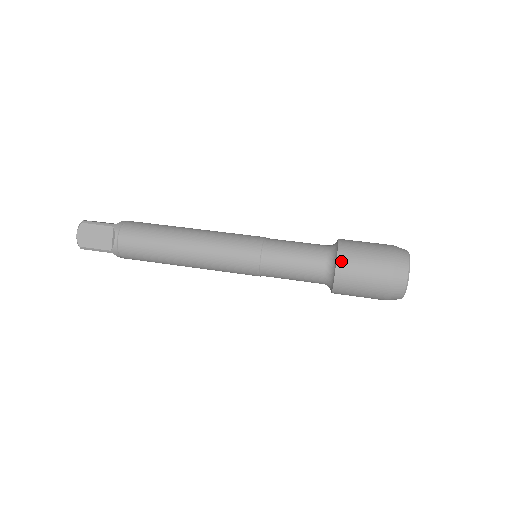
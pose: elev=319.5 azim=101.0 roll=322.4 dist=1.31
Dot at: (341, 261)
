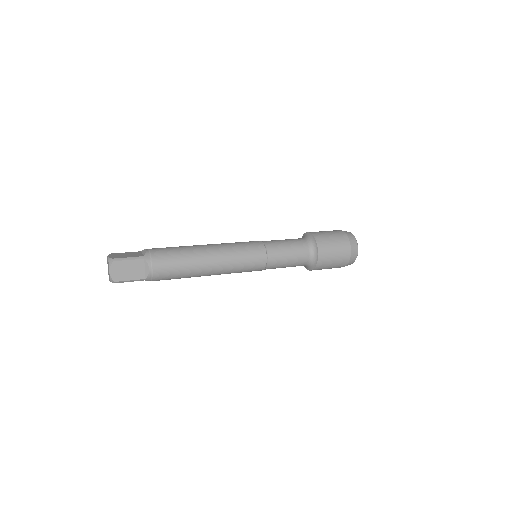
Dot at: (321, 251)
